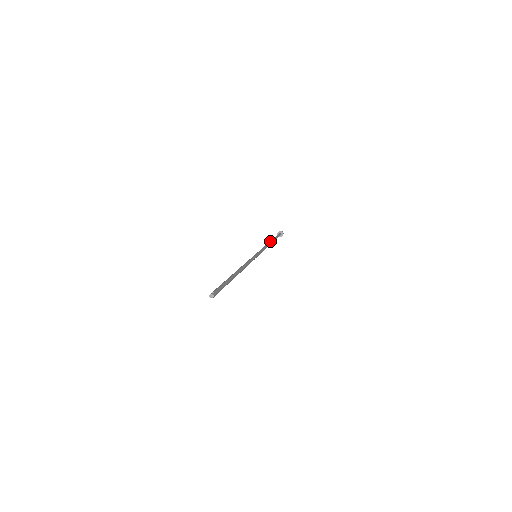
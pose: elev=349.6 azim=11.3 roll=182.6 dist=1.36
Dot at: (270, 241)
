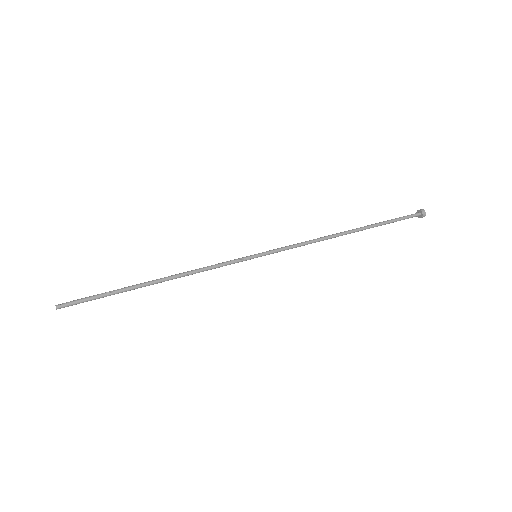
Dot at: occluded
